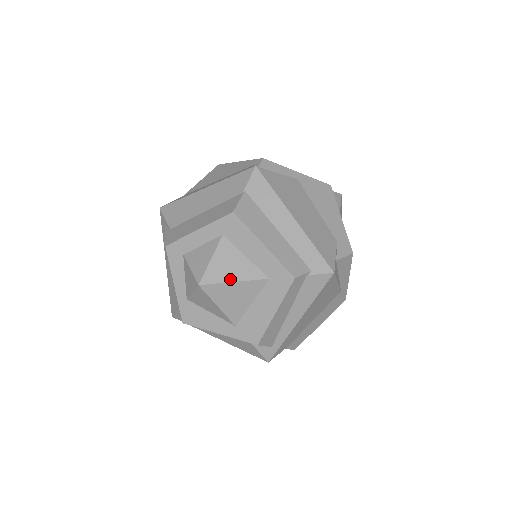
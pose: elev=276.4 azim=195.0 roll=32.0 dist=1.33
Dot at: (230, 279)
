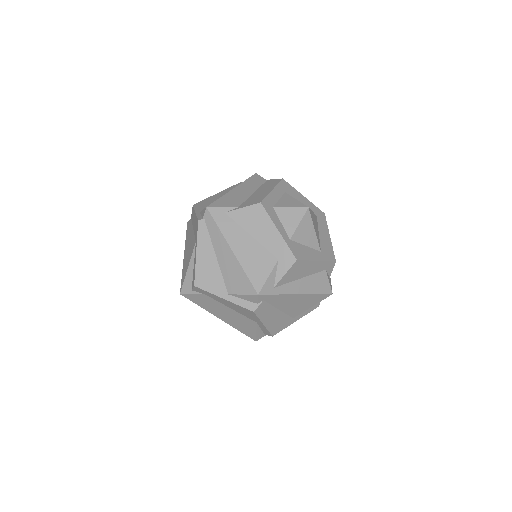
Dot at: occluded
